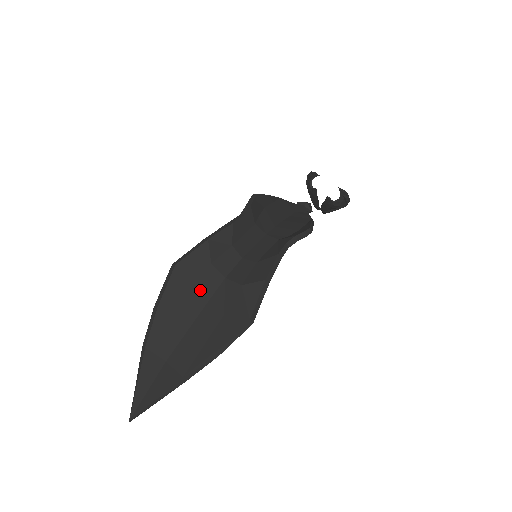
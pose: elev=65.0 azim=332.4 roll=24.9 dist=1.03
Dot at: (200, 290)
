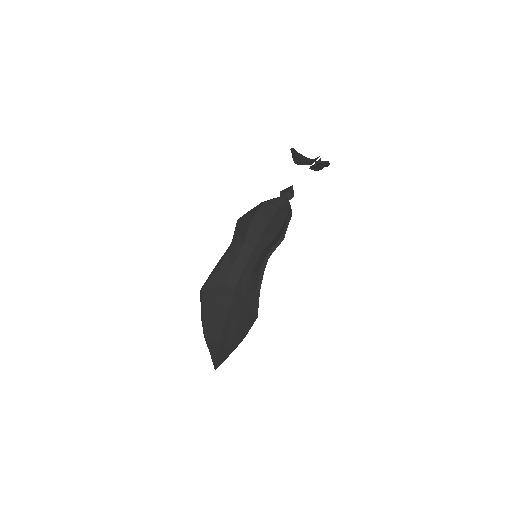
Dot at: (222, 301)
